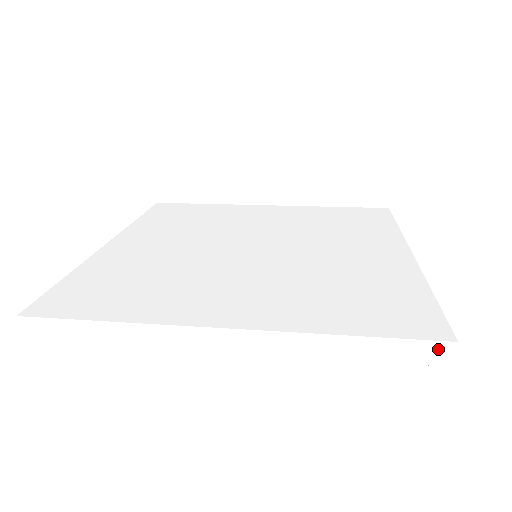
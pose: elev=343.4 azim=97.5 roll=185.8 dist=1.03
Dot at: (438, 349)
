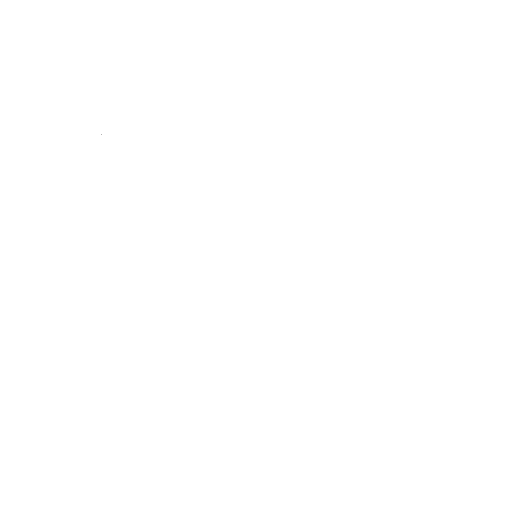
Dot at: (386, 372)
